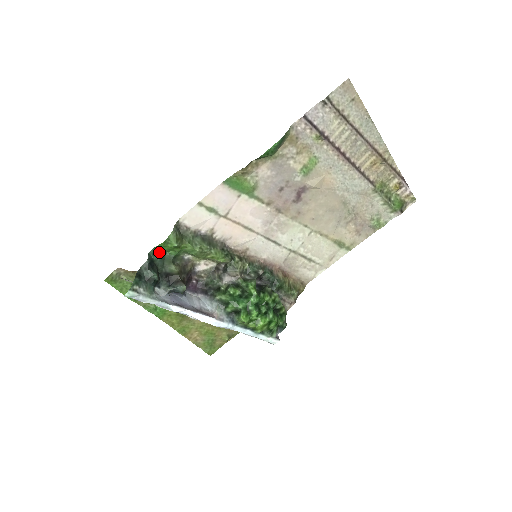
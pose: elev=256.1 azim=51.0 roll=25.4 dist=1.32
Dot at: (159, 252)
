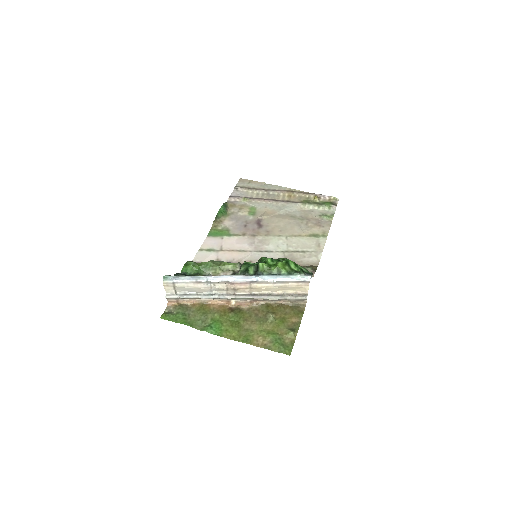
Dot at: occluded
